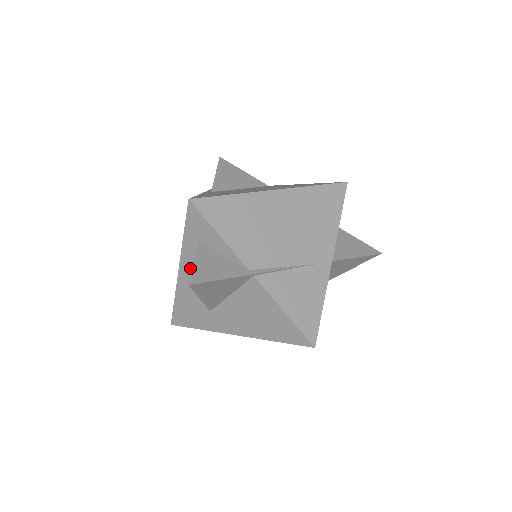
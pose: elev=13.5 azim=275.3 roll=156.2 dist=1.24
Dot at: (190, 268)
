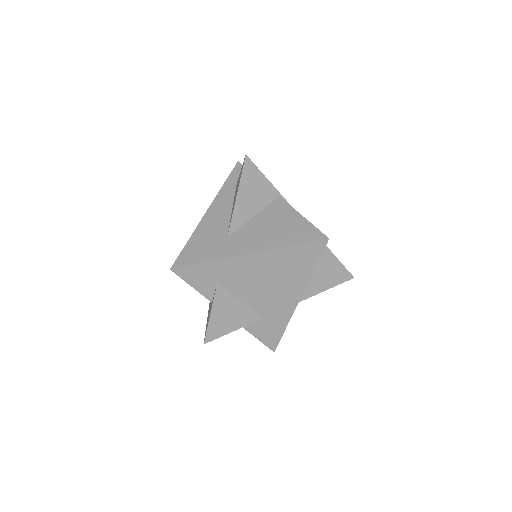
Dot at: (220, 206)
